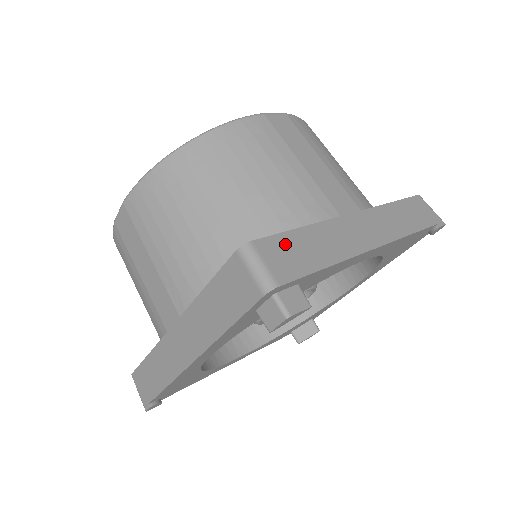
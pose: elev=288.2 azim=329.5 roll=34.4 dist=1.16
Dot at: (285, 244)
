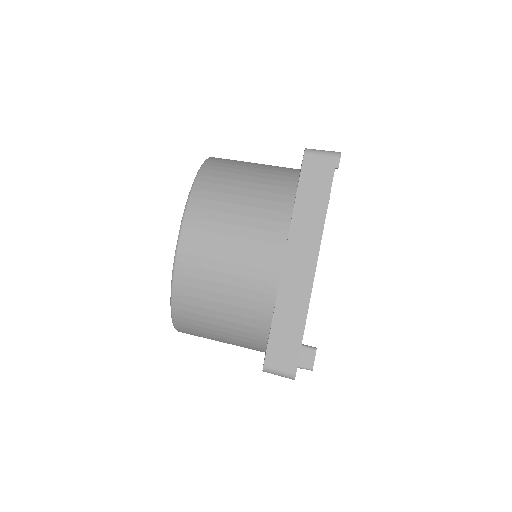
Dot at: (276, 344)
